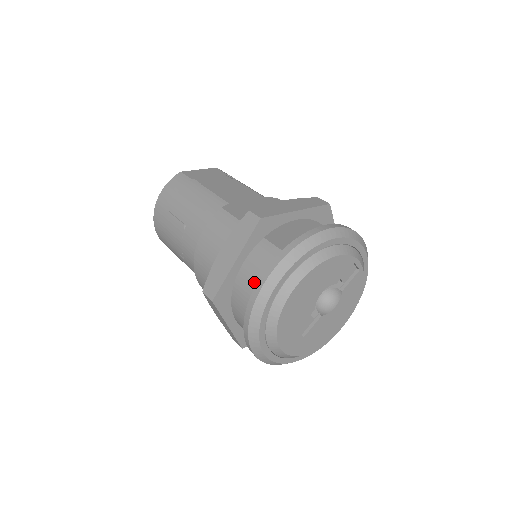
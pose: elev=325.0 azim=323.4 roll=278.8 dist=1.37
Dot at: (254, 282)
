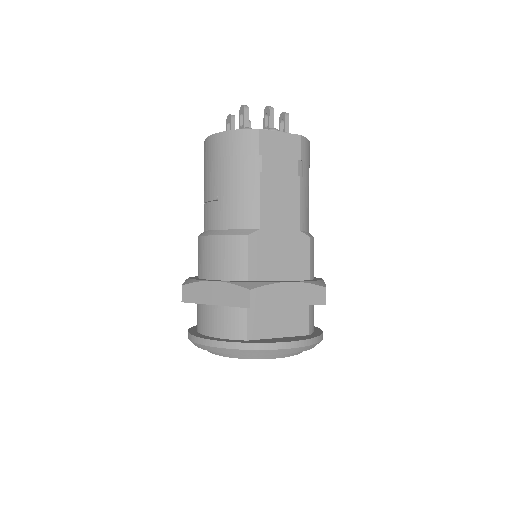
Dot at: (214, 326)
